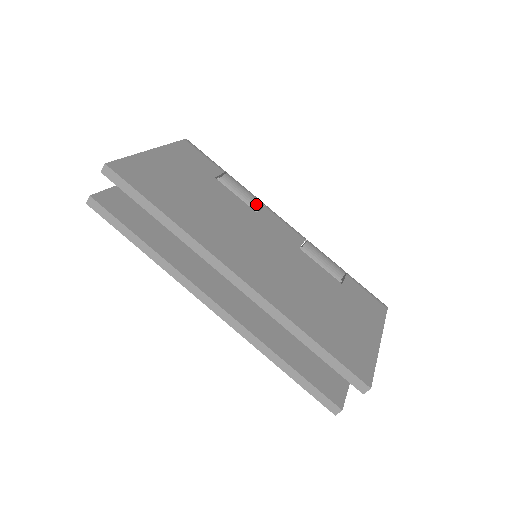
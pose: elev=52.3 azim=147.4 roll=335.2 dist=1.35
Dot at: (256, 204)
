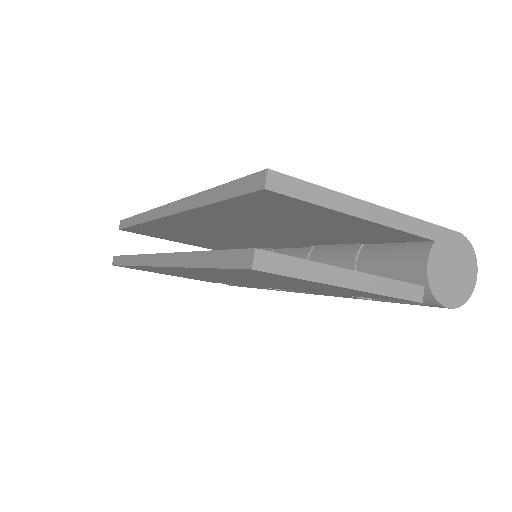
Dot at: occluded
